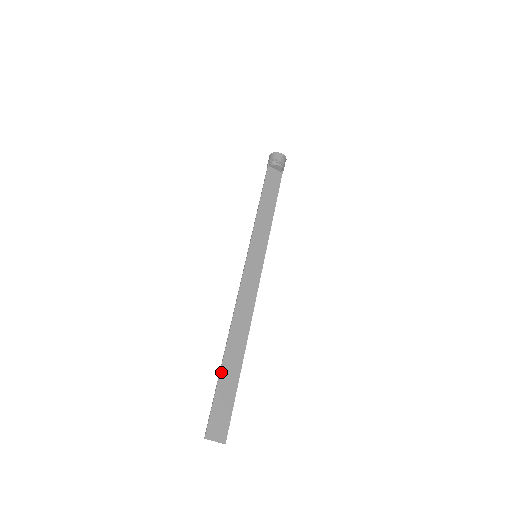
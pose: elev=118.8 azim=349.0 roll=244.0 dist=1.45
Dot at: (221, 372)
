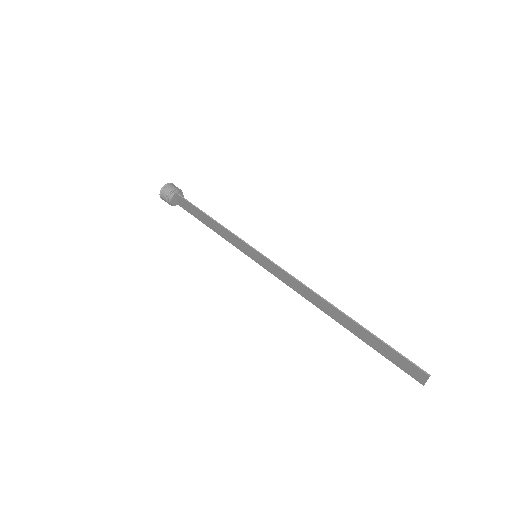
Dot at: (367, 330)
